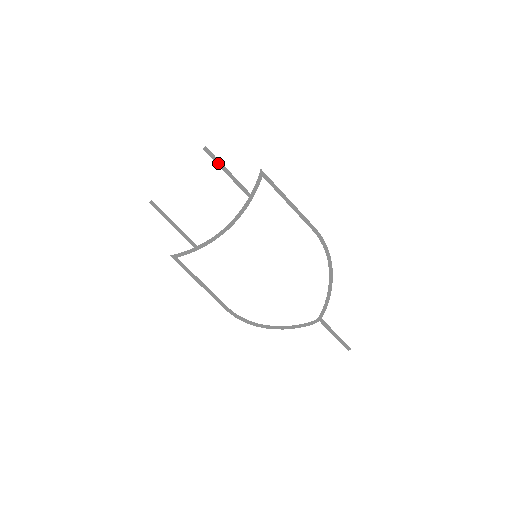
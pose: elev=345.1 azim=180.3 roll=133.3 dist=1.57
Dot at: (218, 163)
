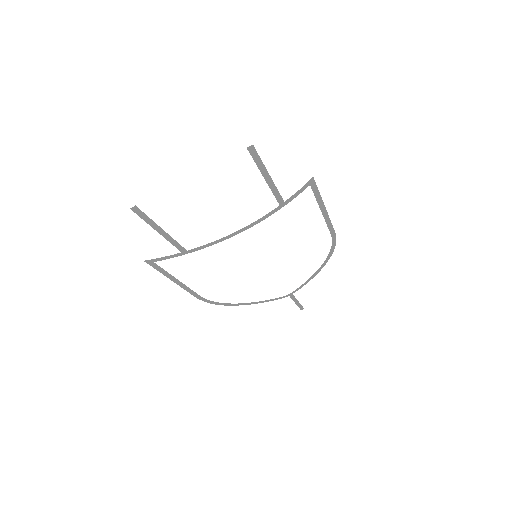
Dot at: (260, 167)
